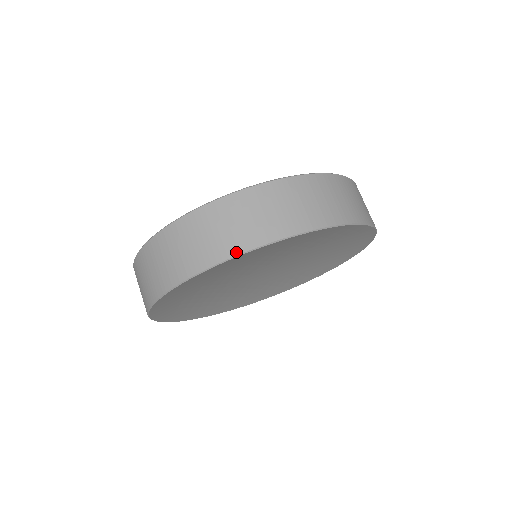
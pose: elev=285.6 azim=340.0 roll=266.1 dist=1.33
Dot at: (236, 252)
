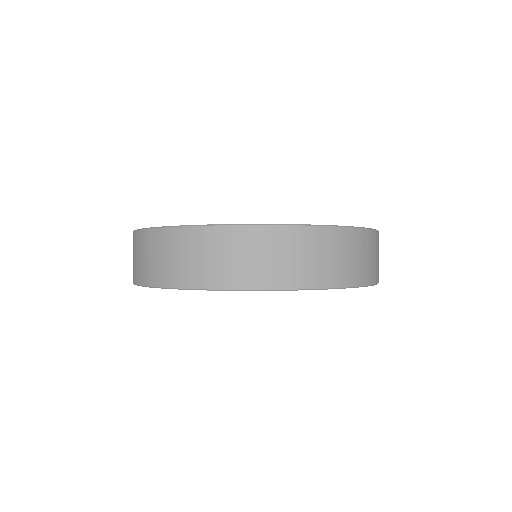
Dot at: (134, 281)
